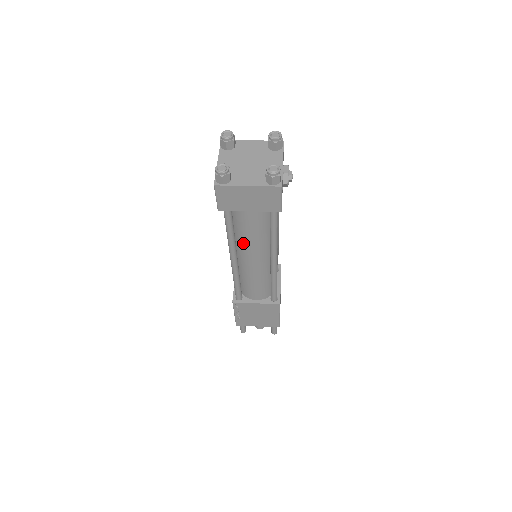
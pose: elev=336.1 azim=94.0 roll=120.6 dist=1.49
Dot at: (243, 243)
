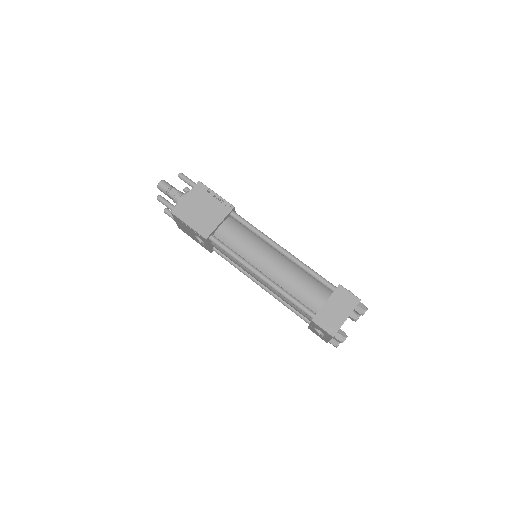
Dot at: occluded
